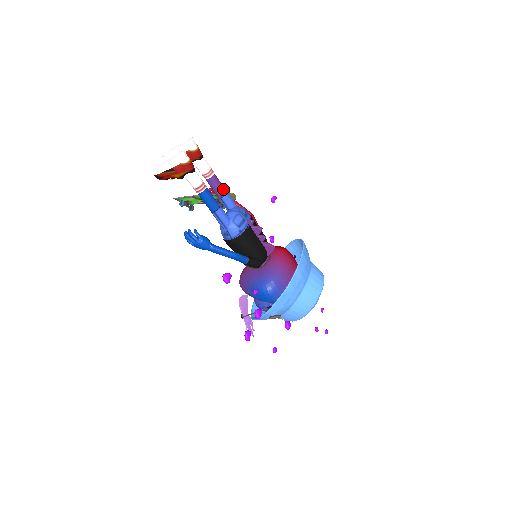
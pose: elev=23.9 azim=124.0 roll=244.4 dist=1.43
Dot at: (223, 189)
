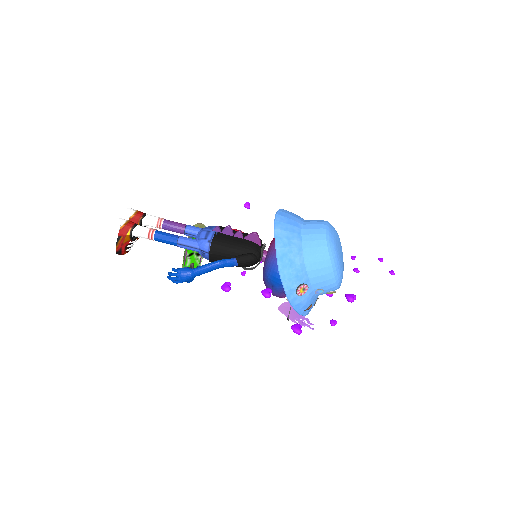
Dot at: (181, 225)
